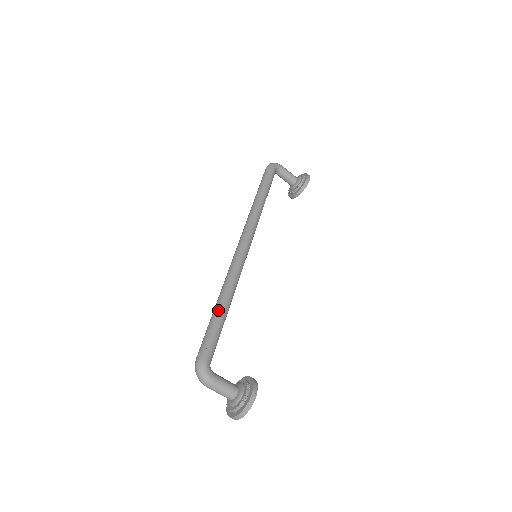
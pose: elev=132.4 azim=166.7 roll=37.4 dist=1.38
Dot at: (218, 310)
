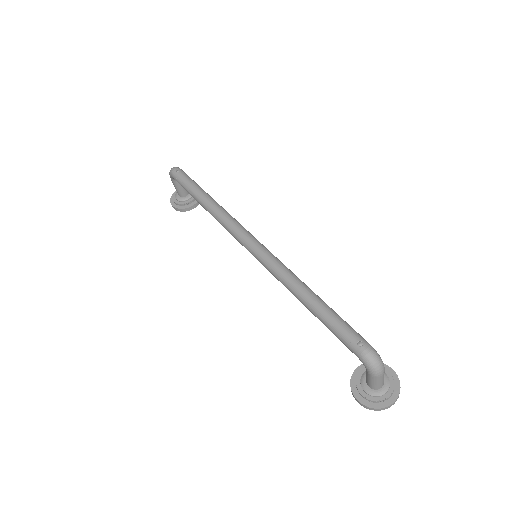
Dot at: (322, 300)
